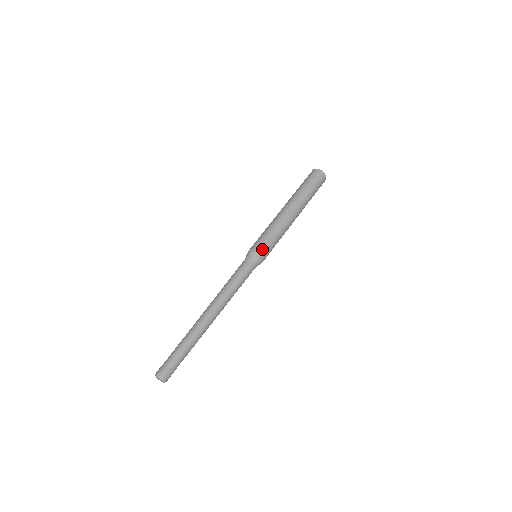
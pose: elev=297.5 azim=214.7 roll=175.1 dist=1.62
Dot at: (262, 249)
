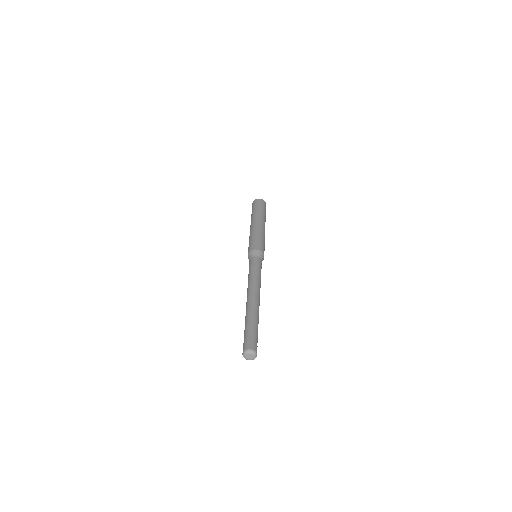
Dot at: (256, 246)
